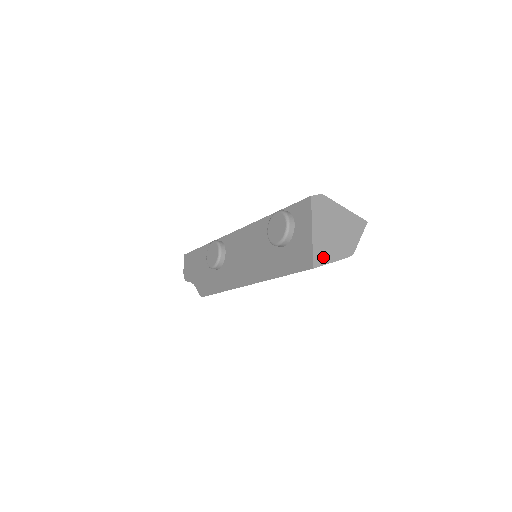
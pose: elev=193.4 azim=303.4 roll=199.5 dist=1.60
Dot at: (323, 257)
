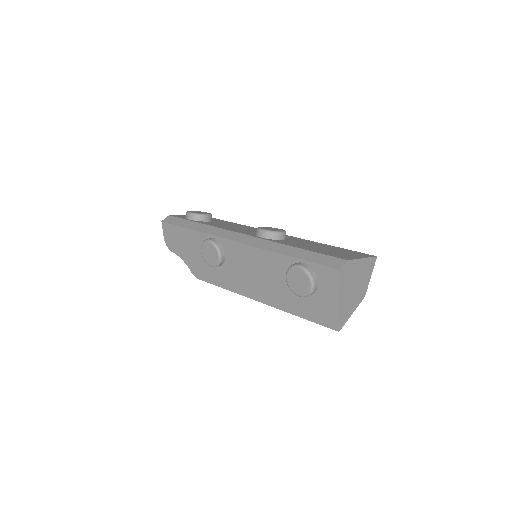
Dot at: (346, 316)
